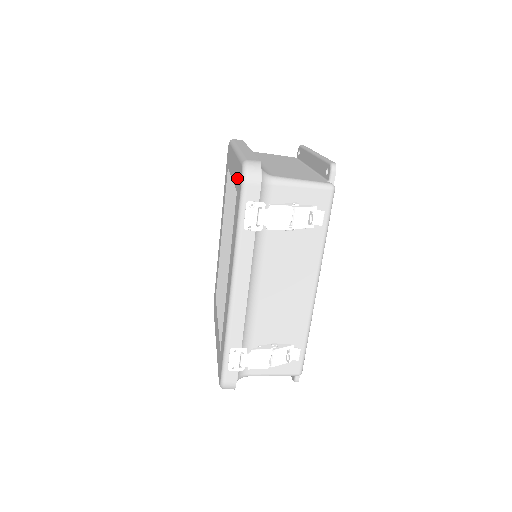
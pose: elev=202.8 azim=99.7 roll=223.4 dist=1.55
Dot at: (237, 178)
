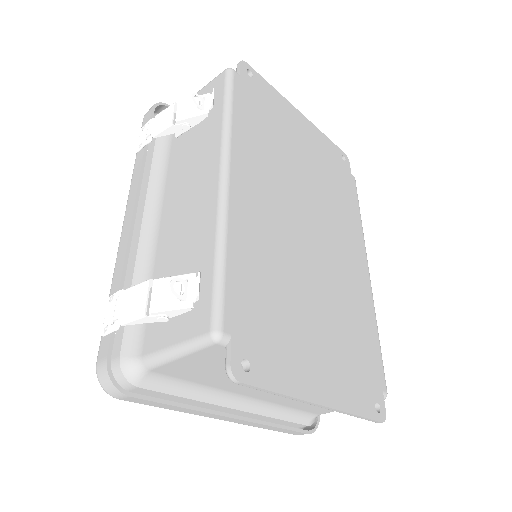
Dot at: occluded
